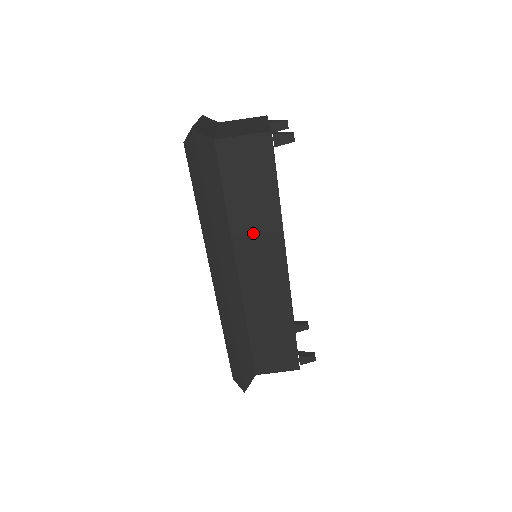
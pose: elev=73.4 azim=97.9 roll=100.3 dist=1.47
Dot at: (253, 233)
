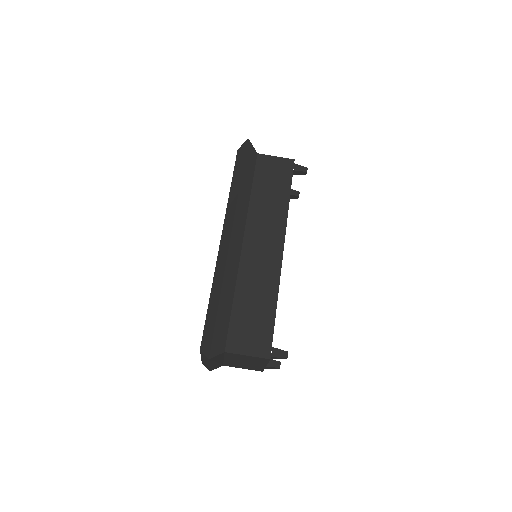
Dot at: (264, 216)
